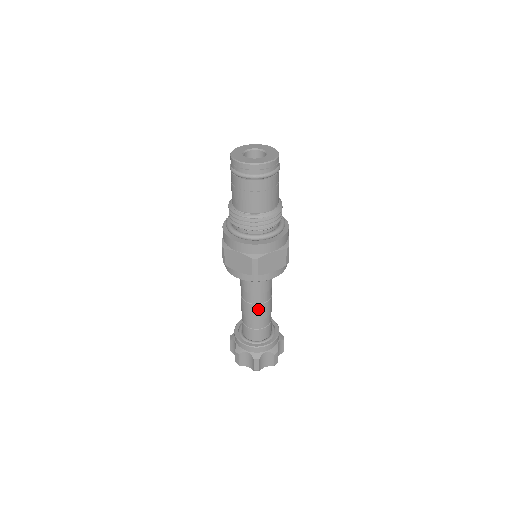
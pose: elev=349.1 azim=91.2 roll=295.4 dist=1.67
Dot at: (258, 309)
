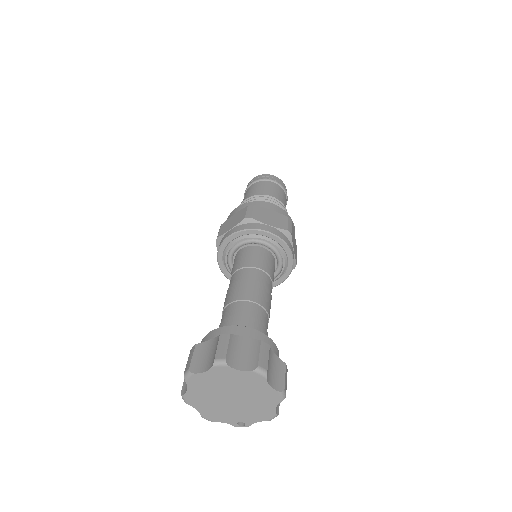
Dot at: (246, 285)
